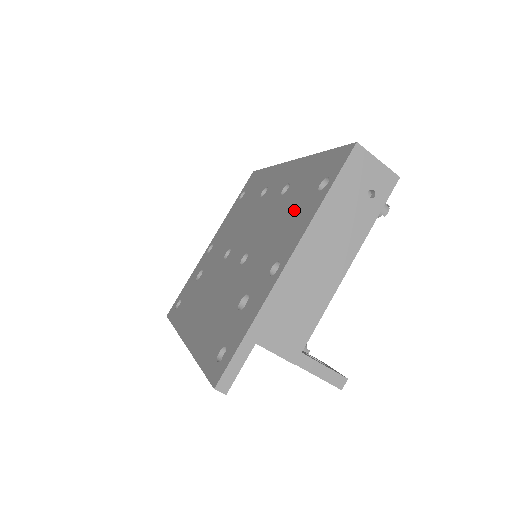
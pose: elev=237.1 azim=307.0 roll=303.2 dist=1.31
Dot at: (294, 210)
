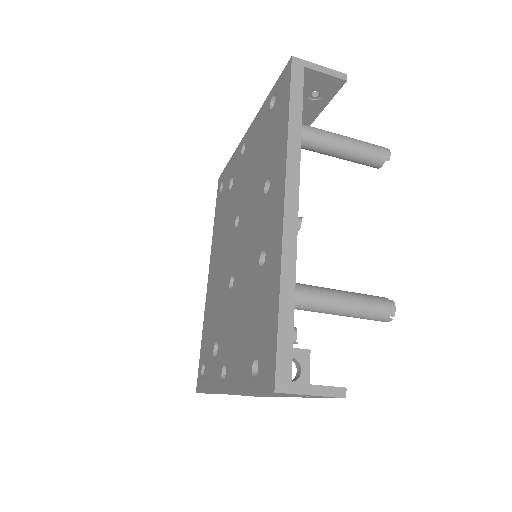
Dot at: (246, 333)
